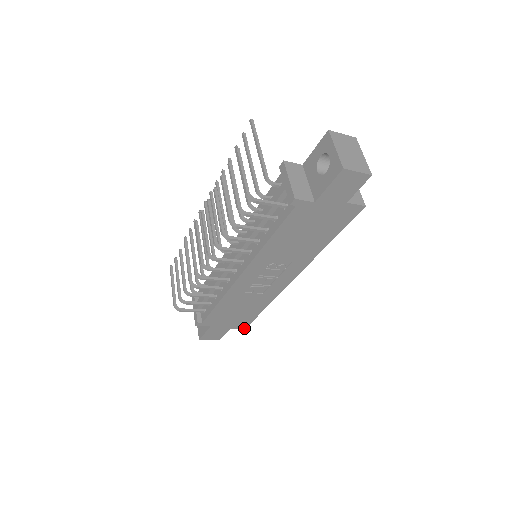
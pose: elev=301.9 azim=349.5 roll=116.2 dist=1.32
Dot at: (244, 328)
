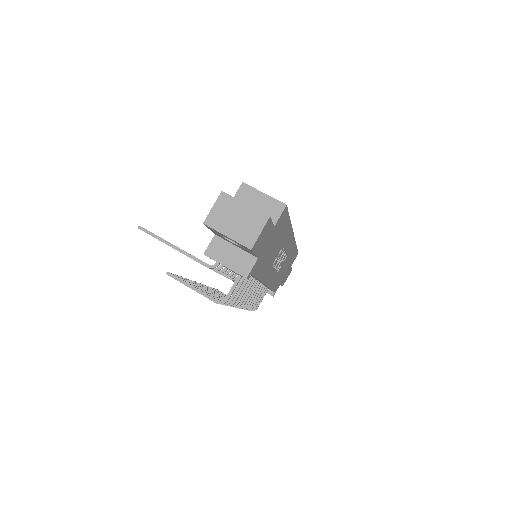
Dot at: (297, 254)
